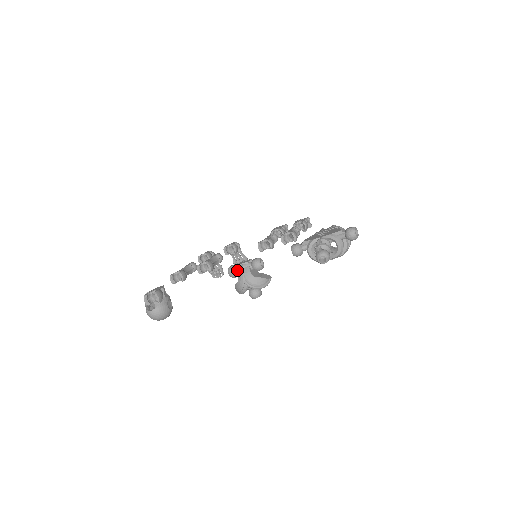
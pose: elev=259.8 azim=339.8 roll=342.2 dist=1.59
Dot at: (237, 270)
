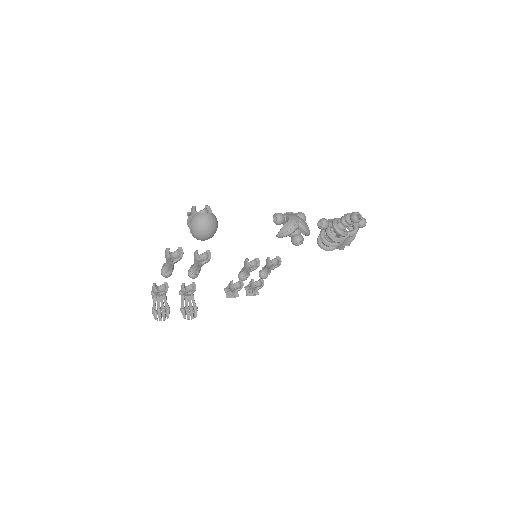
Dot at: (284, 216)
